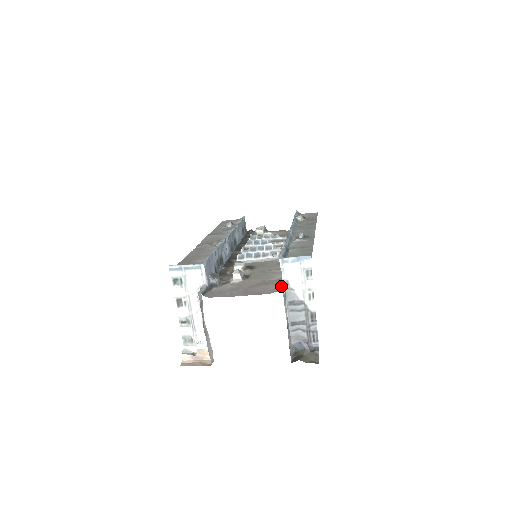
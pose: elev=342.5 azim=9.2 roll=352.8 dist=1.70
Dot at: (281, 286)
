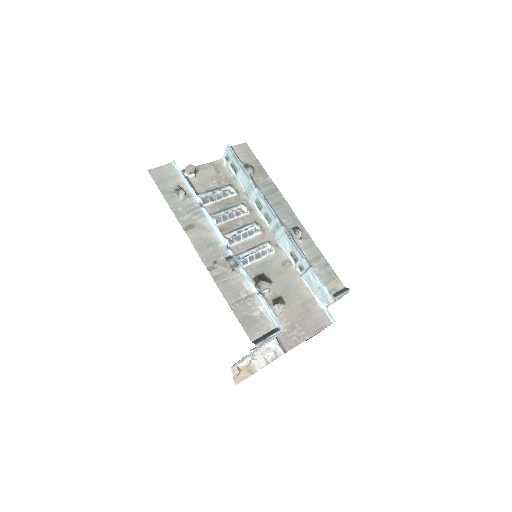
Dot at: (333, 319)
